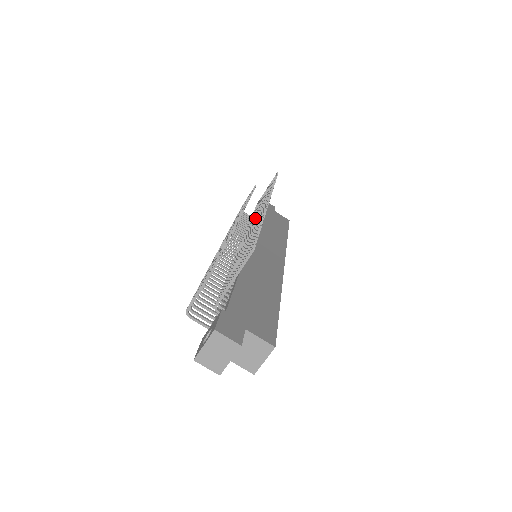
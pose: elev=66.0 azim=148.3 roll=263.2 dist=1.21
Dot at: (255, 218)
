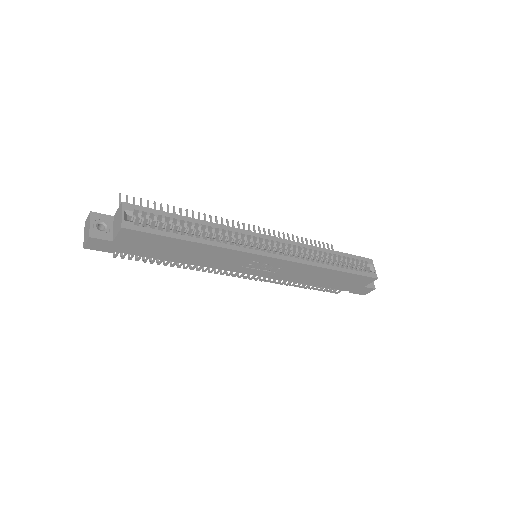
Dot at: occluded
